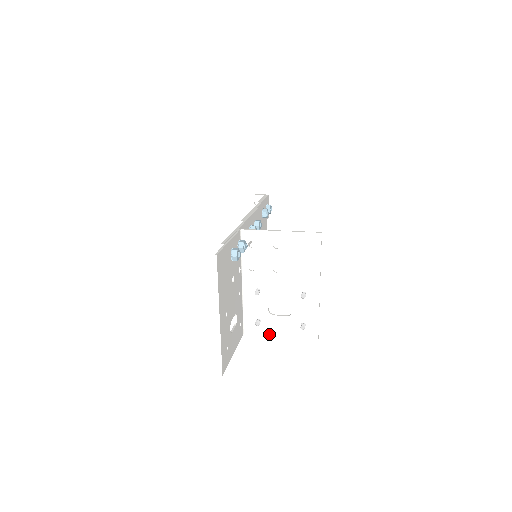
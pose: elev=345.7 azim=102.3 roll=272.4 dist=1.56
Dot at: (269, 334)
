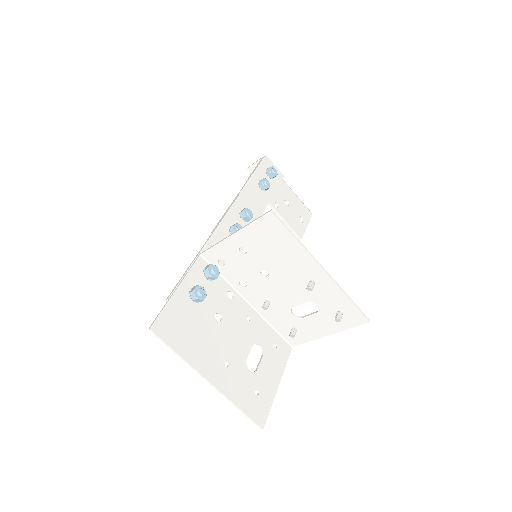
Dot at: (315, 337)
